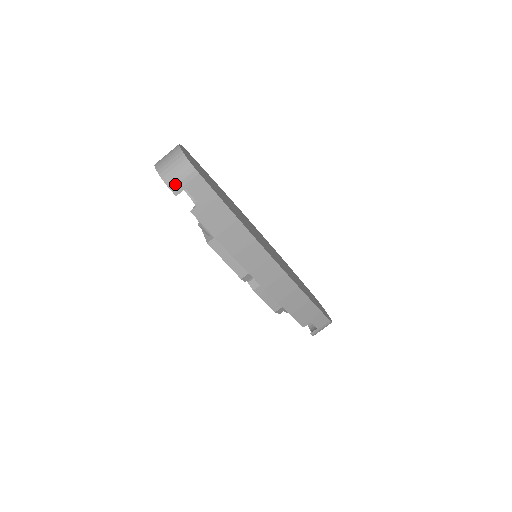
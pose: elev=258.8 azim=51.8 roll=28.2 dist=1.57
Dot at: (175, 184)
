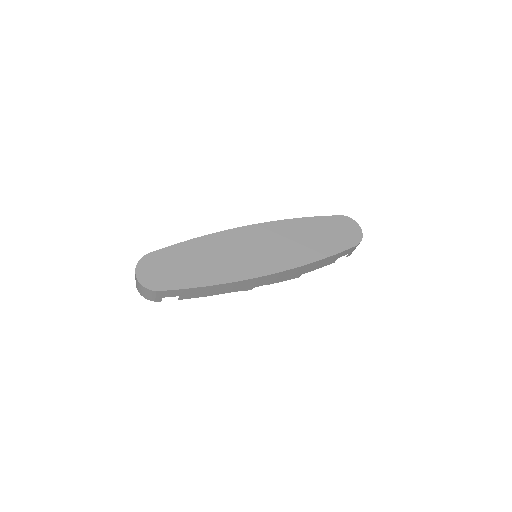
Dot at: (154, 299)
